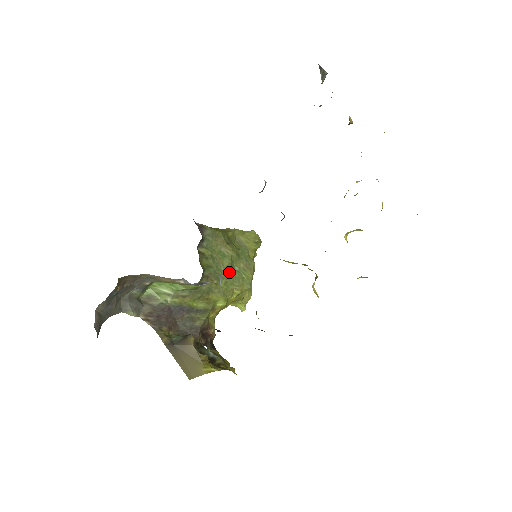
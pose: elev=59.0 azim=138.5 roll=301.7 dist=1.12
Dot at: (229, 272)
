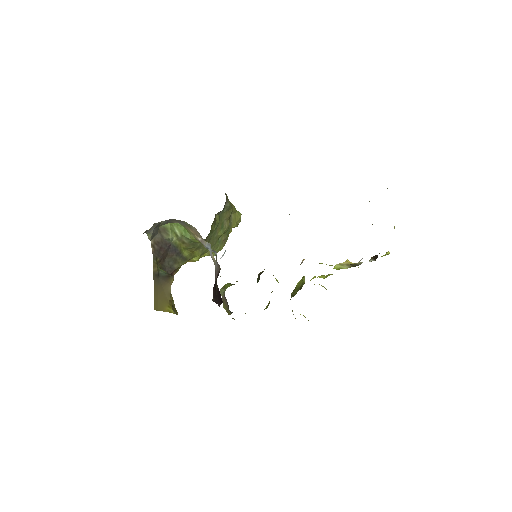
Dot at: (216, 240)
